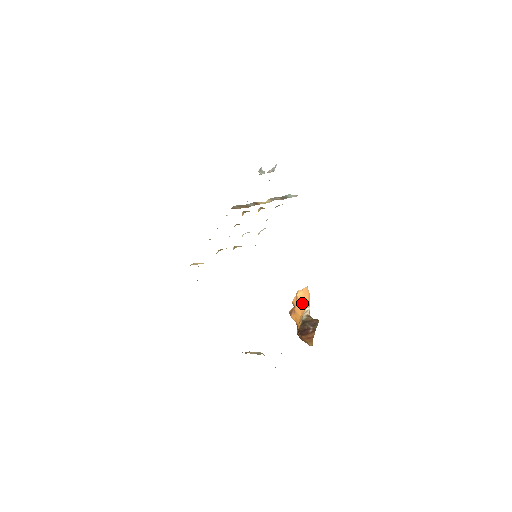
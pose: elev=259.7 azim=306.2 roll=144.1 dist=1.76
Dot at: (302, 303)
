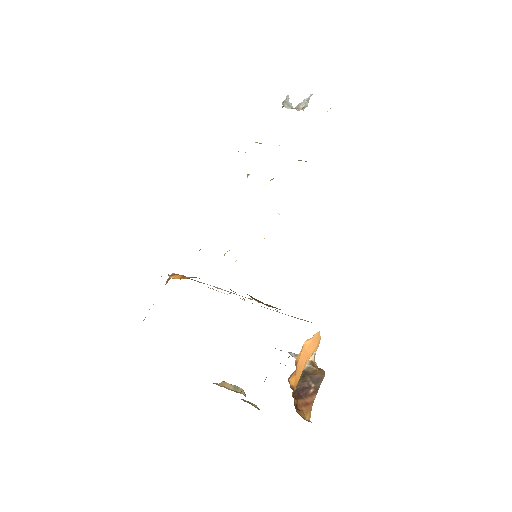
Dot at: (308, 353)
